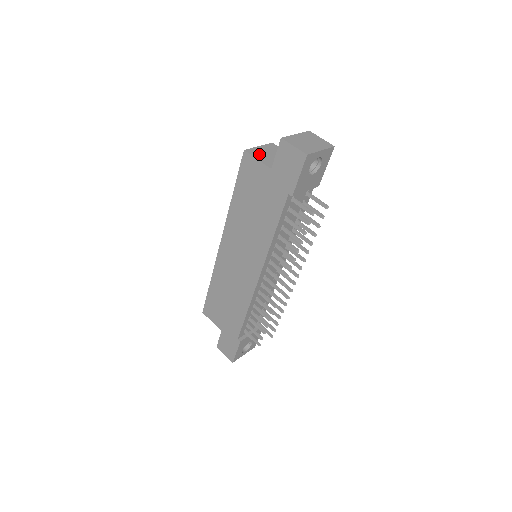
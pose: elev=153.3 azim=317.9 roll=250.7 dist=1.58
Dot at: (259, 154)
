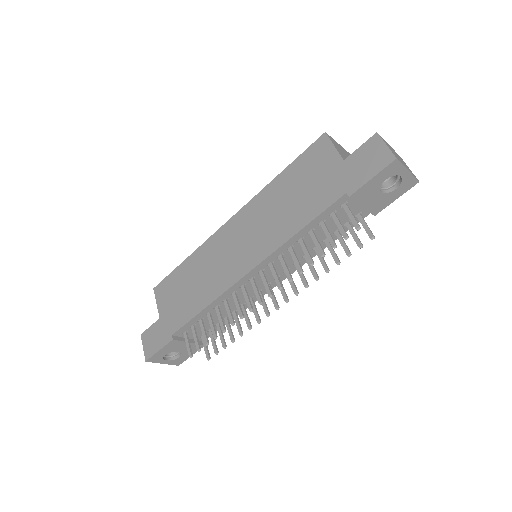
Dot at: (337, 146)
